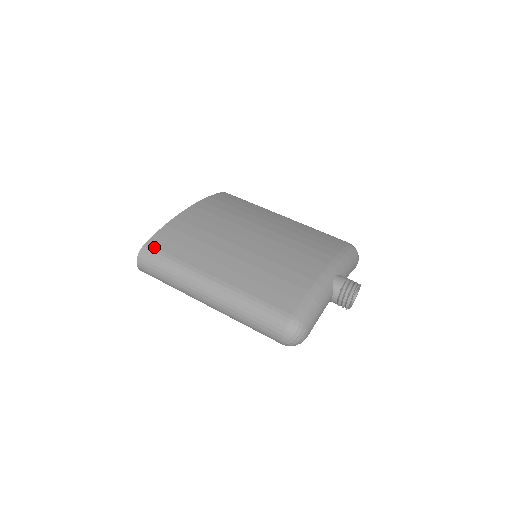
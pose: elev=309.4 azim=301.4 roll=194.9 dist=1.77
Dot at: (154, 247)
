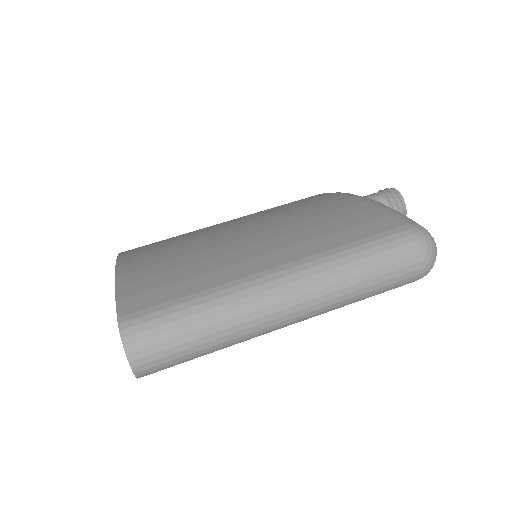
Dot at: (139, 311)
